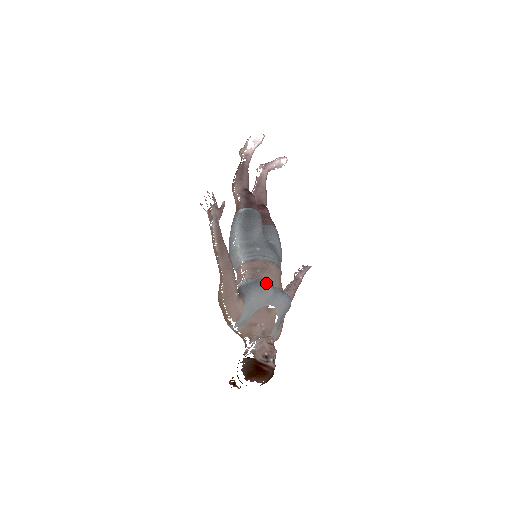
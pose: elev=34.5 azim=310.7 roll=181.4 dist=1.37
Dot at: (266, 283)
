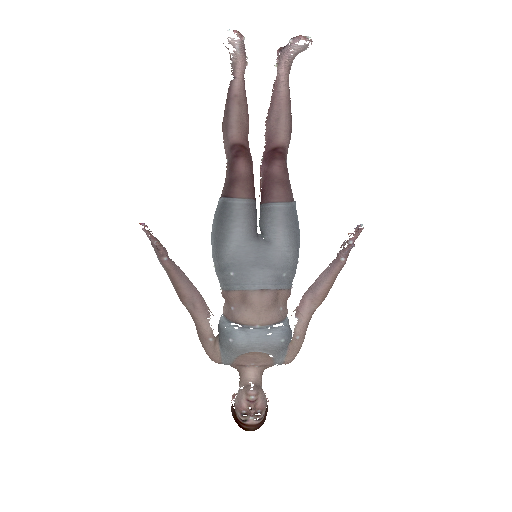
Dot at: (232, 337)
